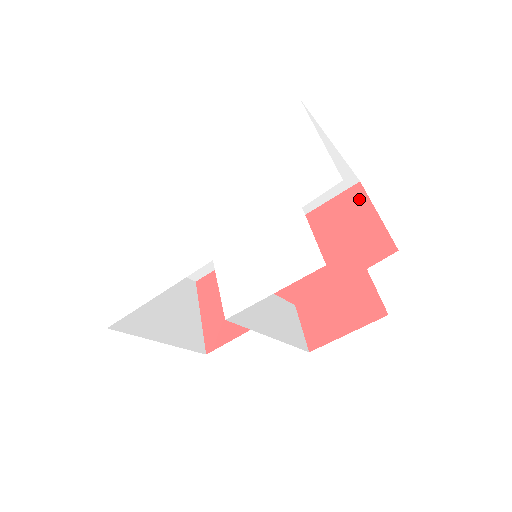
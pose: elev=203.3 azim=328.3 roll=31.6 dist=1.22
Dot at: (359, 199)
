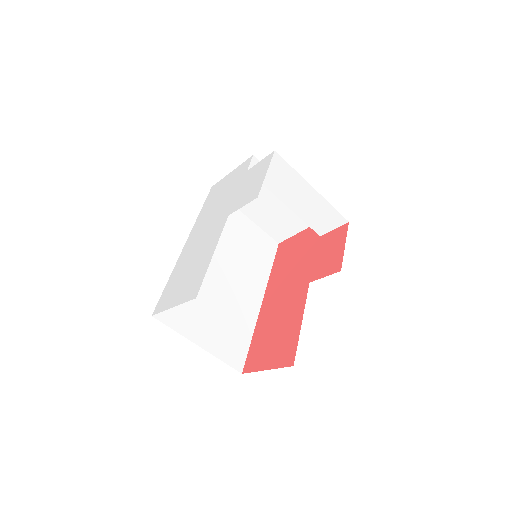
Dot at: (286, 243)
